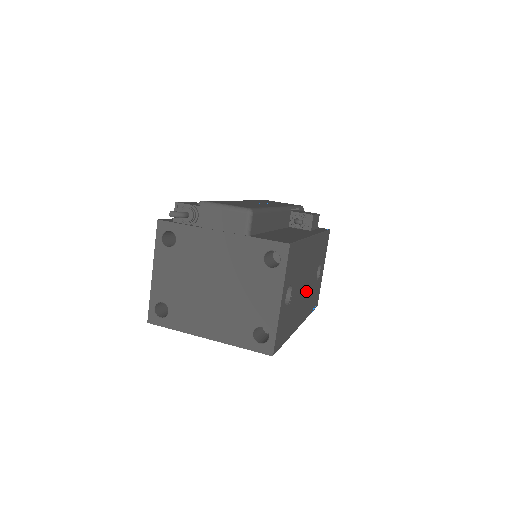
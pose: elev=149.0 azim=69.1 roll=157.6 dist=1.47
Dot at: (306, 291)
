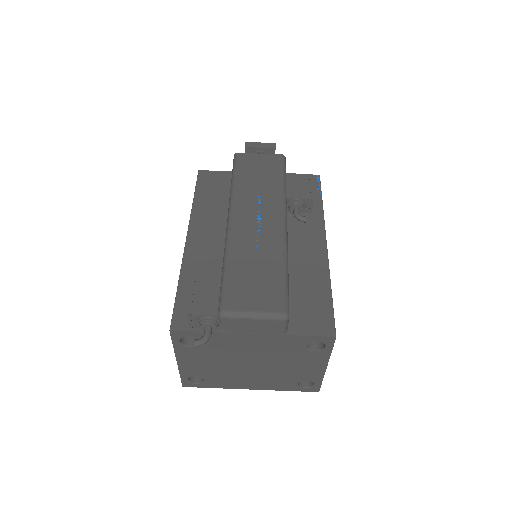
Dot at: occluded
